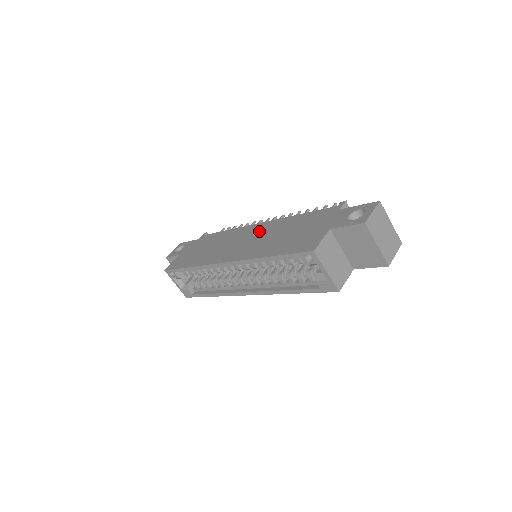
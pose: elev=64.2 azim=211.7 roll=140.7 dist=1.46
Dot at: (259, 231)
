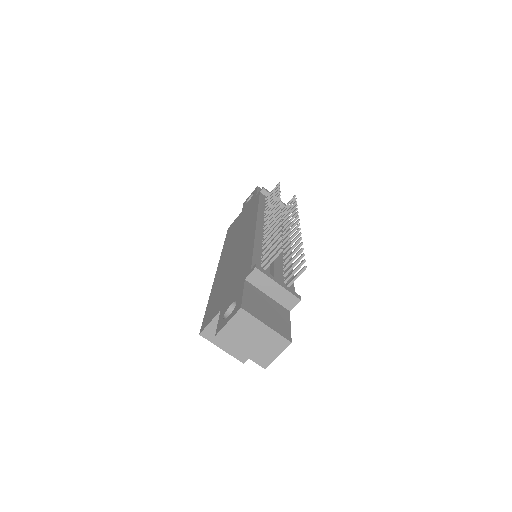
Dot at: (244, 240)
